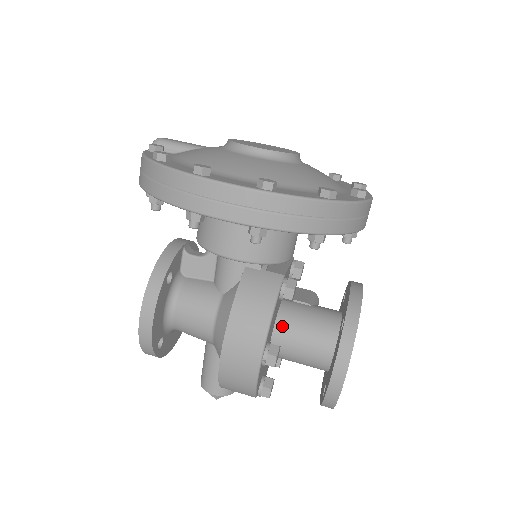
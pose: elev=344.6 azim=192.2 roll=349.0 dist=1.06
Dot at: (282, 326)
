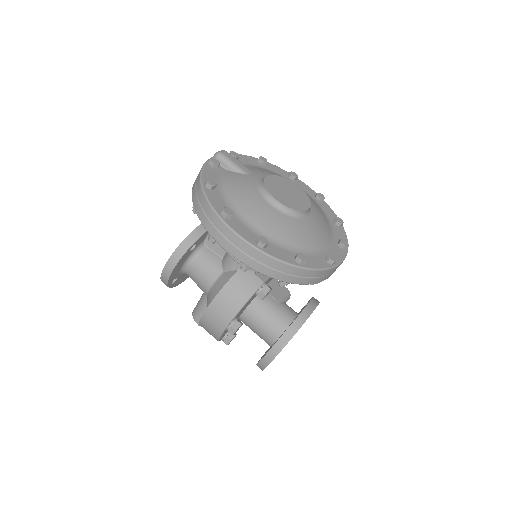
Dot at: (252, 309)
